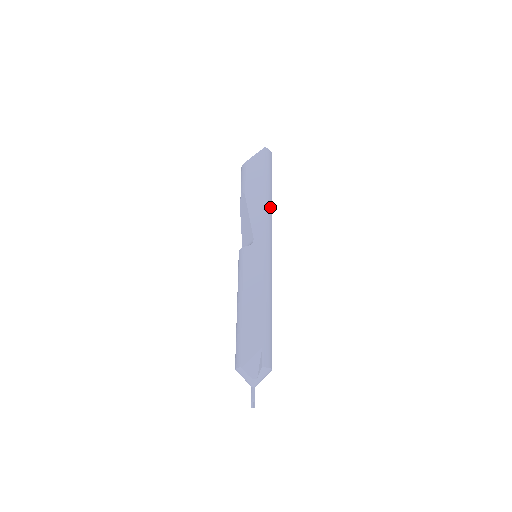
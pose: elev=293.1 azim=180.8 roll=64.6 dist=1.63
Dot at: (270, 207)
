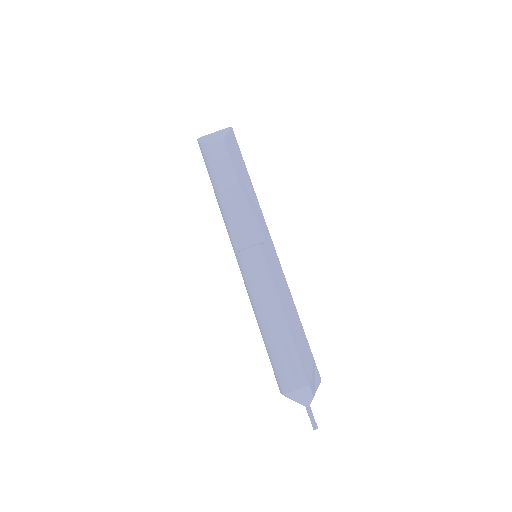
Dot at: occluded
